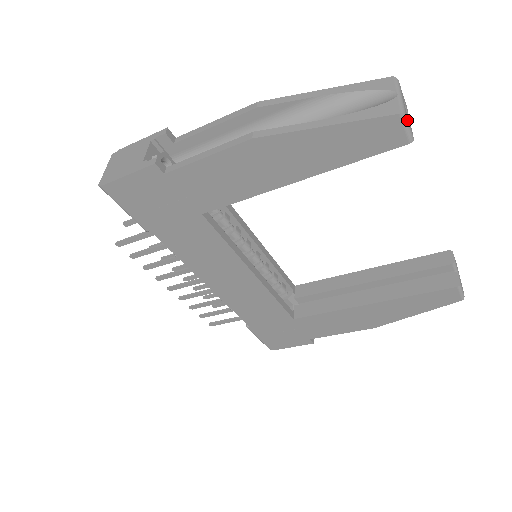
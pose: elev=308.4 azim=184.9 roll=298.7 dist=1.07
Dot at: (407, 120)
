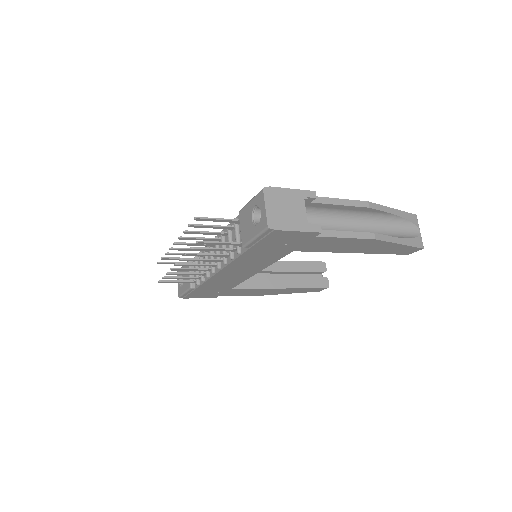
Dot at: (420, 249)
